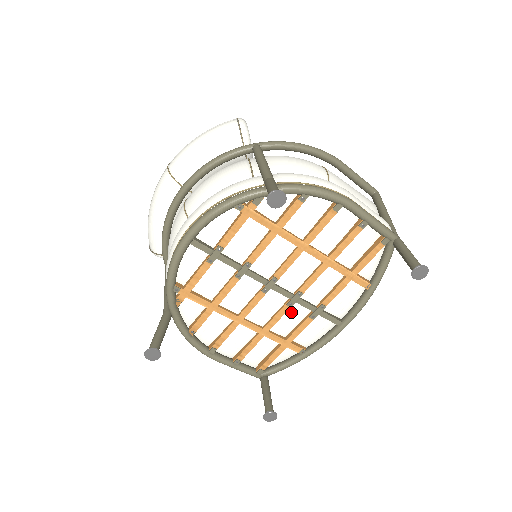
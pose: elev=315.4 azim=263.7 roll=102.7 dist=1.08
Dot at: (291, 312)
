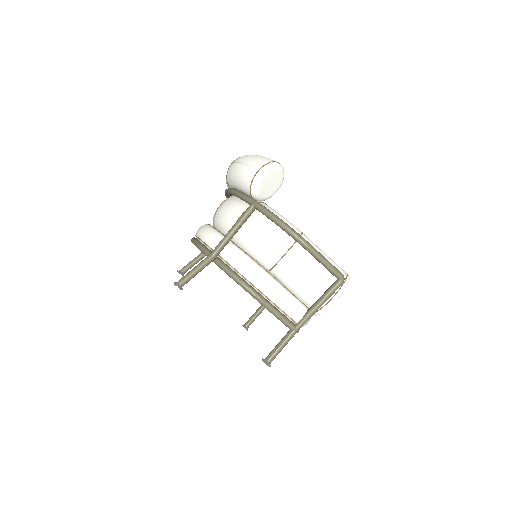
Dot at: occluded
